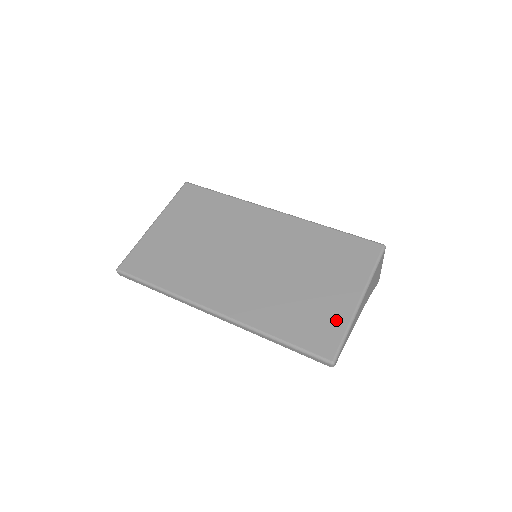
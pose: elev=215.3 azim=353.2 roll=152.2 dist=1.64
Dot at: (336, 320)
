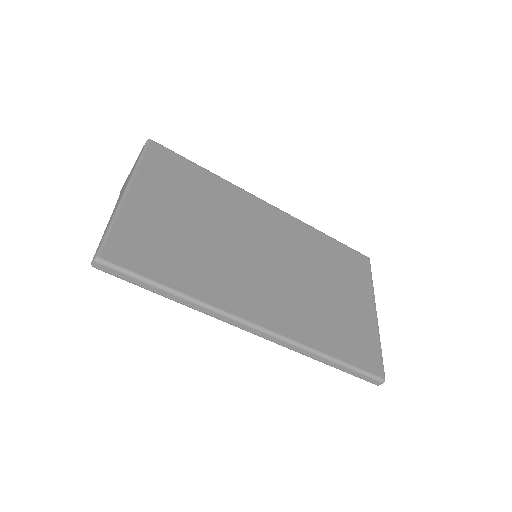
Dot at: (370, 334)
